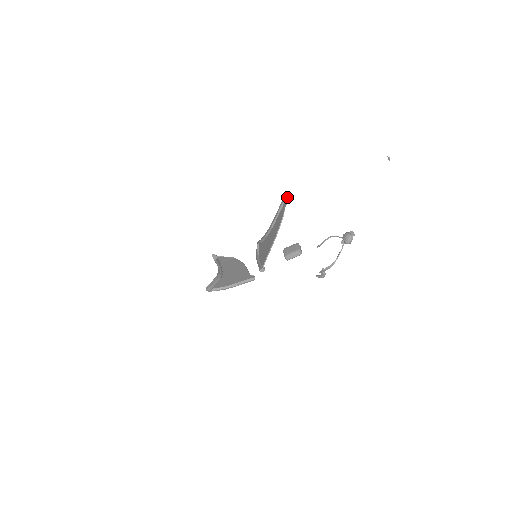
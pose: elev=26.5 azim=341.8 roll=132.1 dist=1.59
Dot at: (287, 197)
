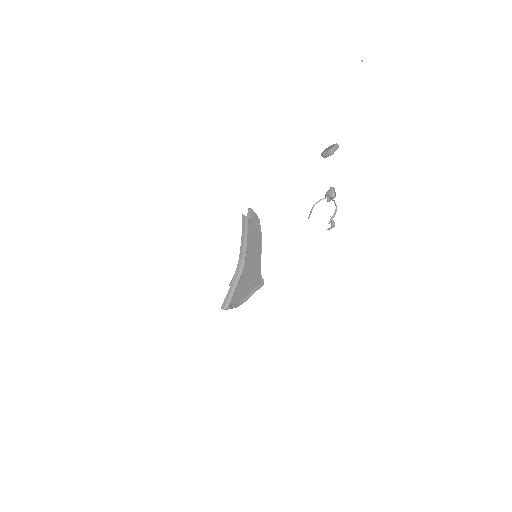
Dot at: (251, 209)
